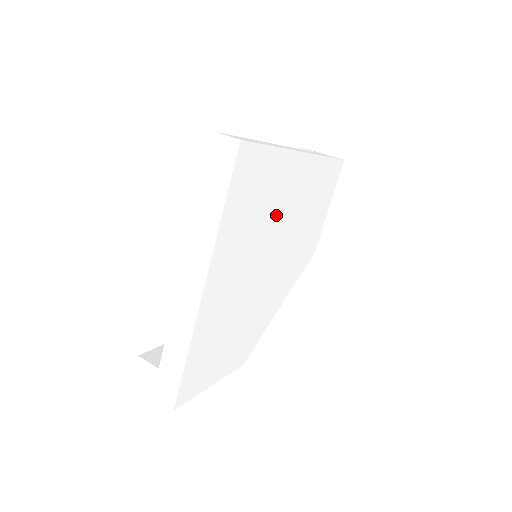
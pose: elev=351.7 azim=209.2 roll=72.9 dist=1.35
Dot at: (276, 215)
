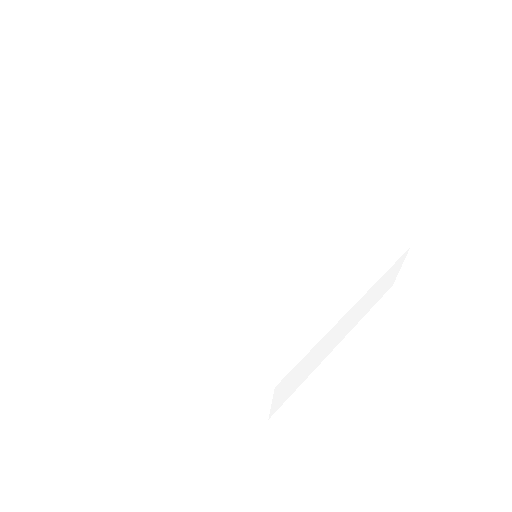
Dot at: (234, 199)
